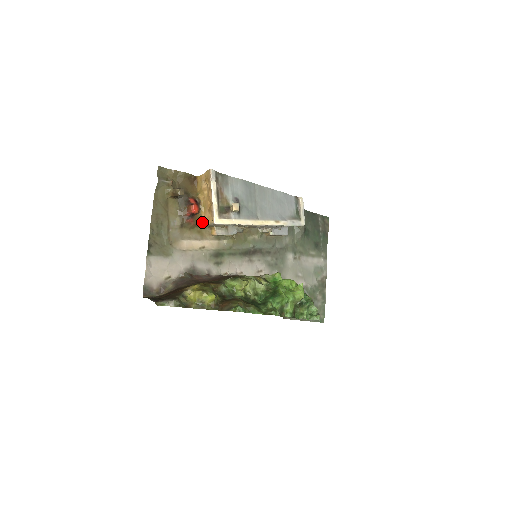
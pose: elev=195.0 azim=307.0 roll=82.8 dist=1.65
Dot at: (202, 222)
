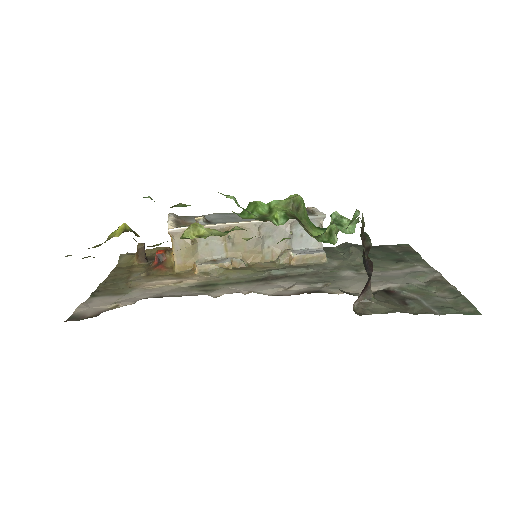
Dot at: (174, 262)
